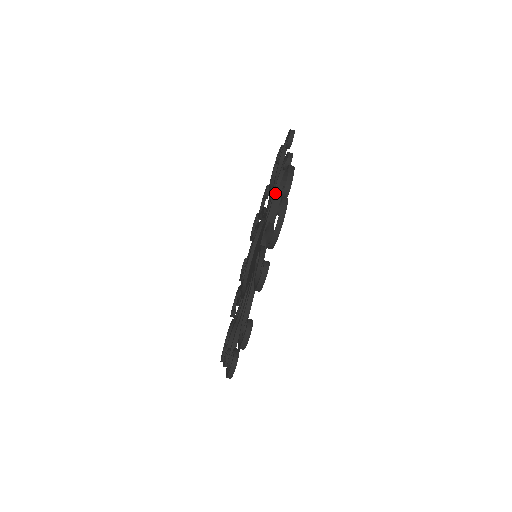
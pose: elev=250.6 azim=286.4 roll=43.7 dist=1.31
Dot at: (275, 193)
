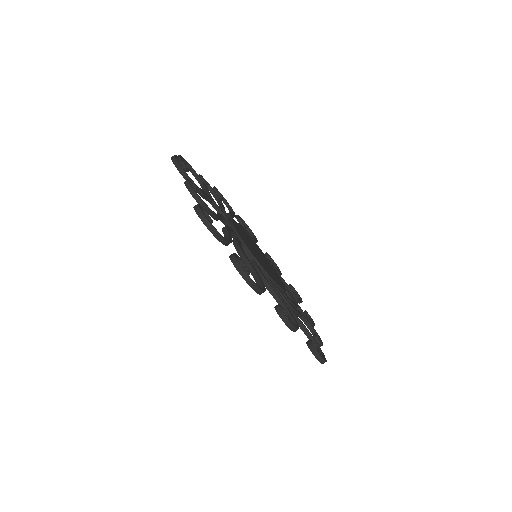
Dot at: (219, 206)
